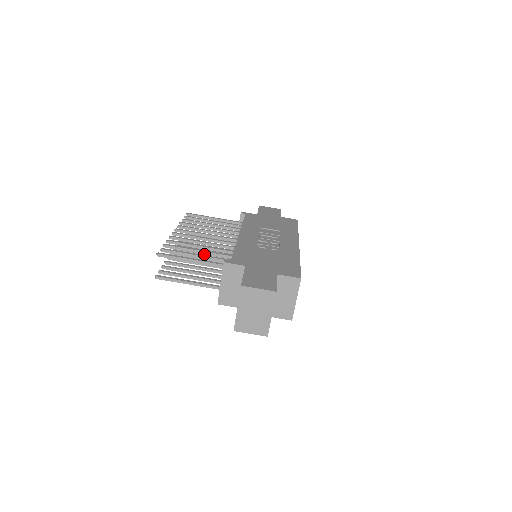
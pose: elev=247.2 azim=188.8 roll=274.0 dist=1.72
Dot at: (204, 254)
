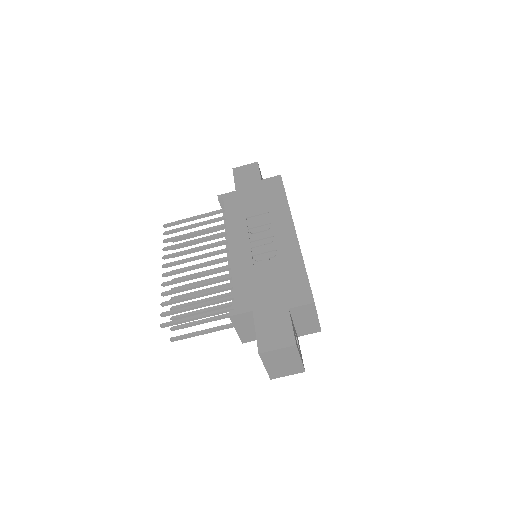
Dot at: occluded
